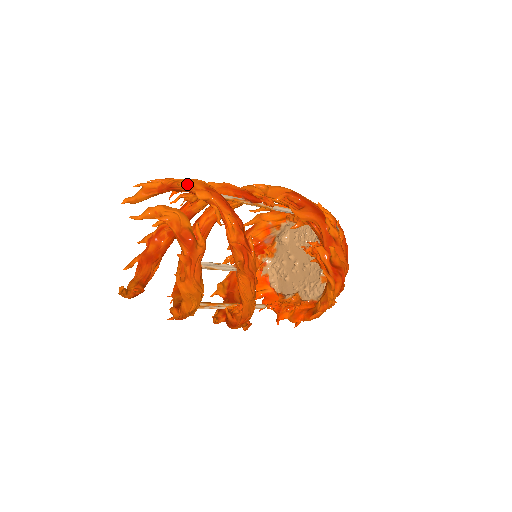
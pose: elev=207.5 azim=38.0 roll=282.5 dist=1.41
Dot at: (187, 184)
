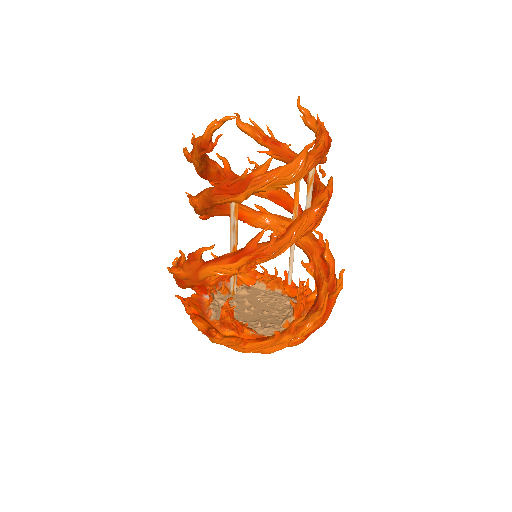
Dot at: occluded
